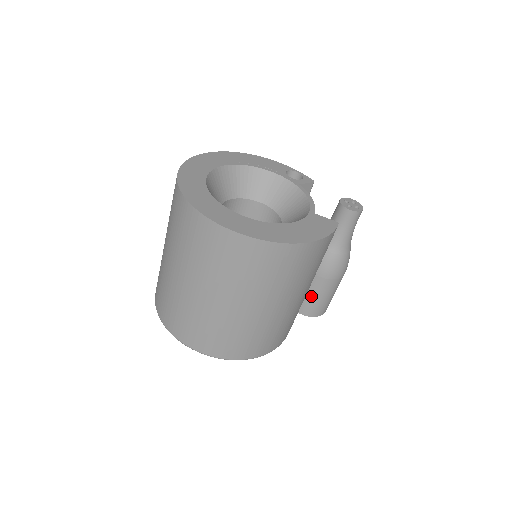
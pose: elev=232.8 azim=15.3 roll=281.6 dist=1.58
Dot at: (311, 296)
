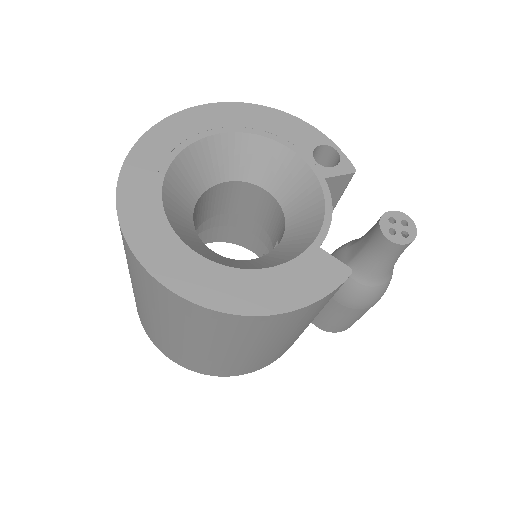
Dot at: (326, 315)
